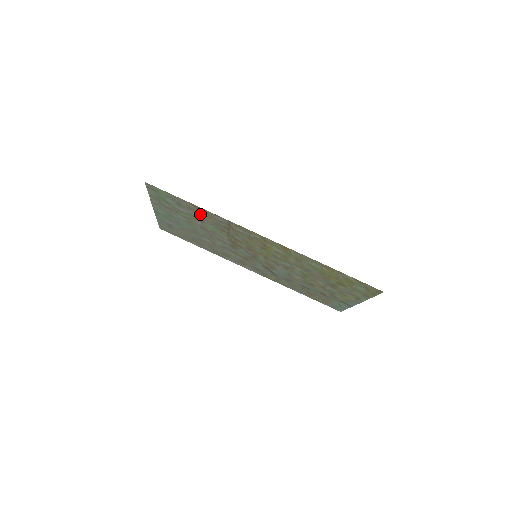
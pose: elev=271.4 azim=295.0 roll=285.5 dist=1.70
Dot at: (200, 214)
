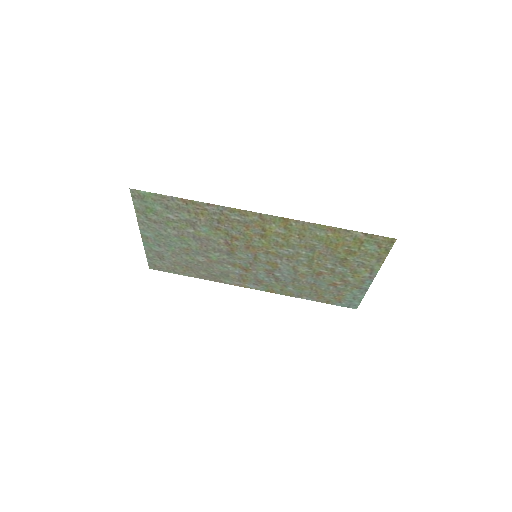
Dot at: (191, 213)
